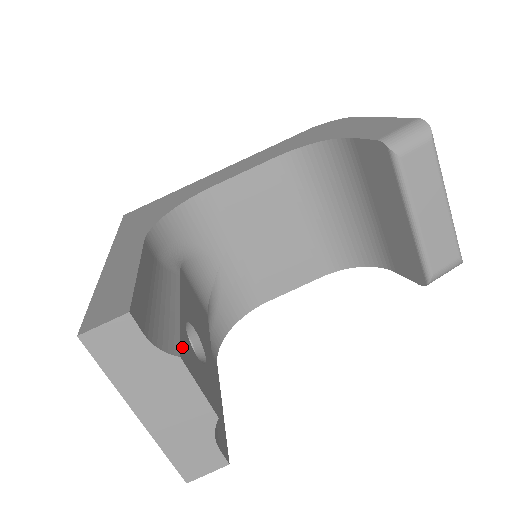
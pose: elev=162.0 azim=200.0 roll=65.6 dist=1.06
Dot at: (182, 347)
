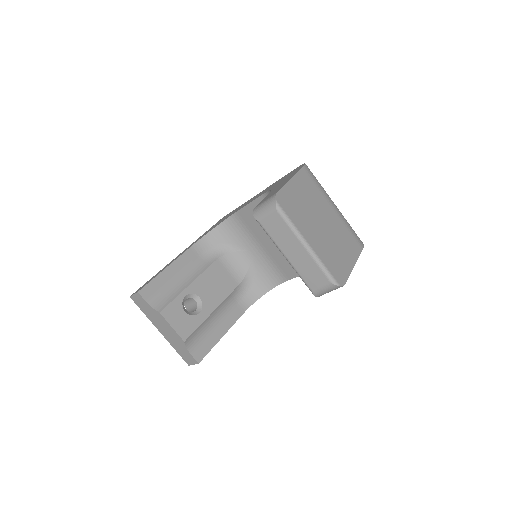
Dot at: (167, 308)
